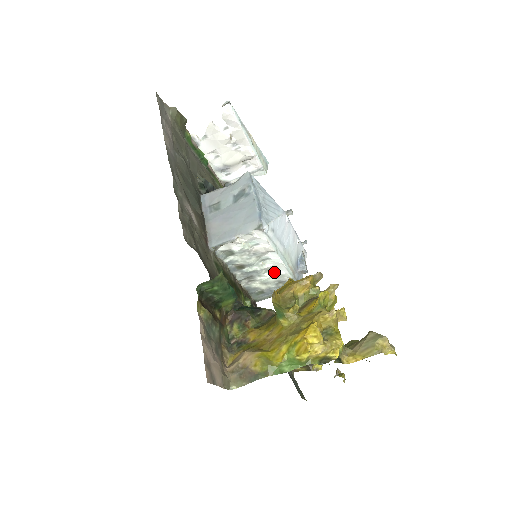
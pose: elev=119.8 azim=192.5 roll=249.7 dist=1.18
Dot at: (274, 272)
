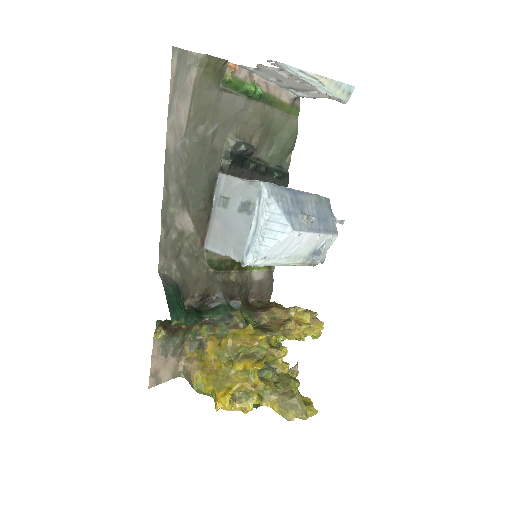
Dot at: occluded
